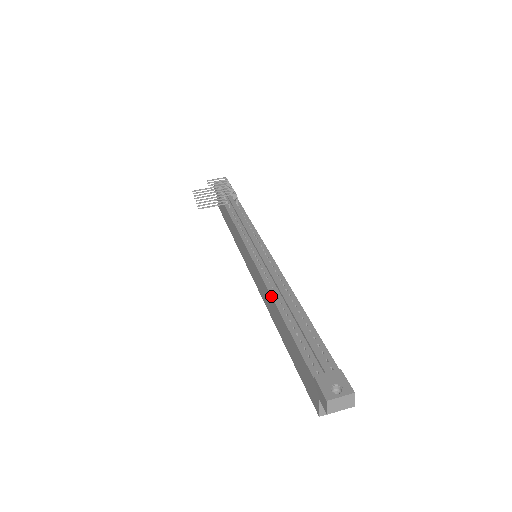
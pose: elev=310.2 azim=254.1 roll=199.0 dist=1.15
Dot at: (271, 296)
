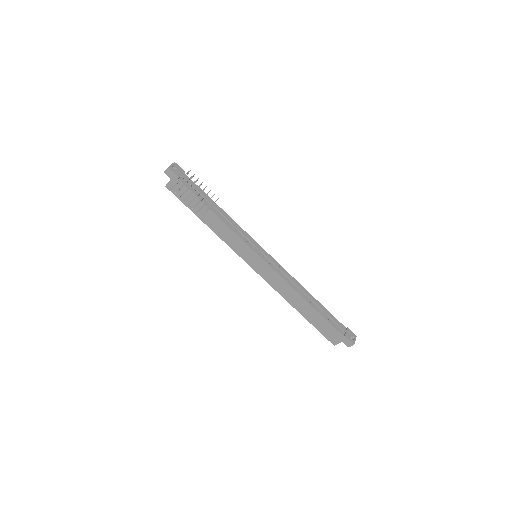
Dot at: (300, 295)
